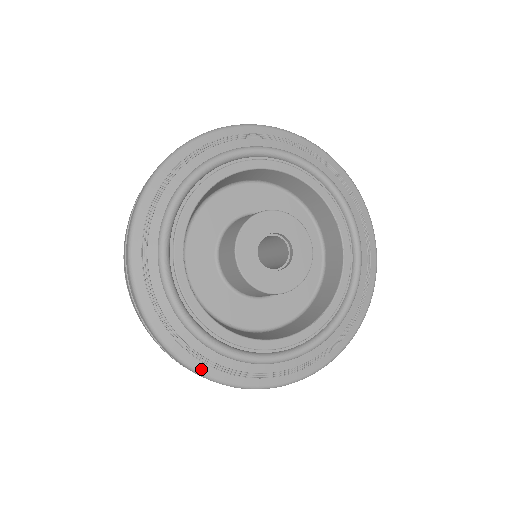
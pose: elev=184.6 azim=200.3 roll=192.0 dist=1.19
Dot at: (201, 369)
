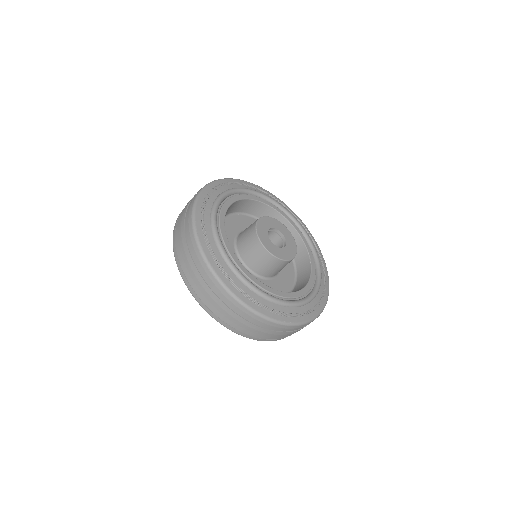
Dot at: (303, 320)
